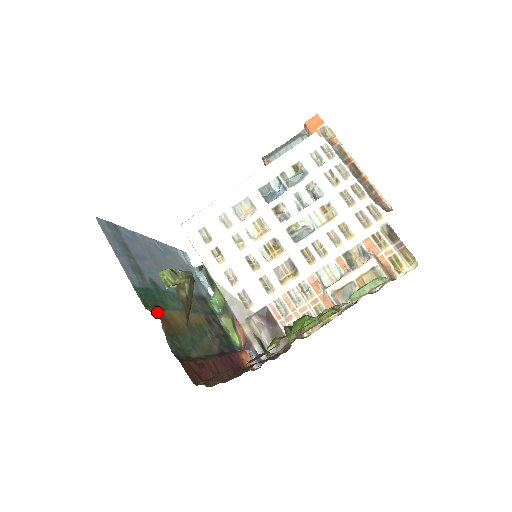
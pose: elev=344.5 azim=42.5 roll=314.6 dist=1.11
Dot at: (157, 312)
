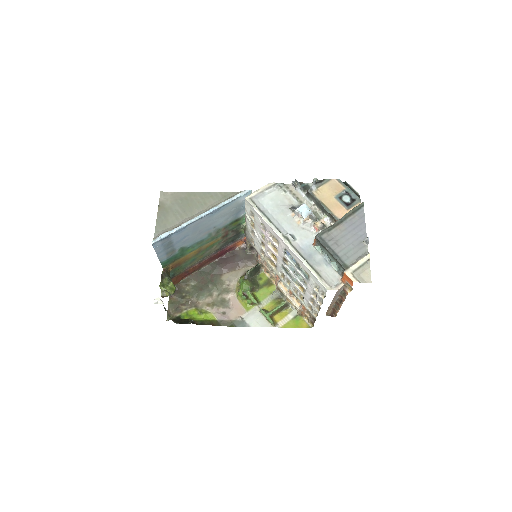
Dot at: (172, 264)
